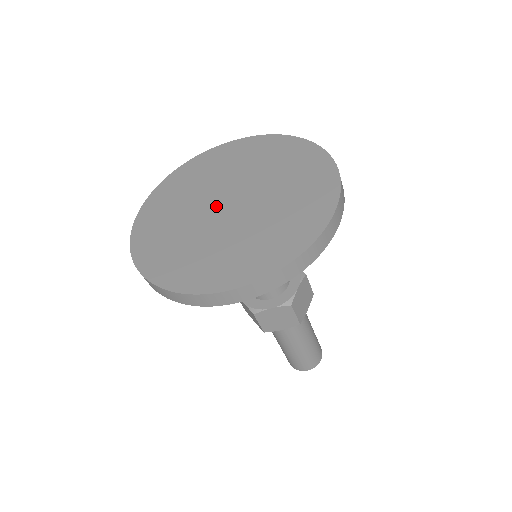
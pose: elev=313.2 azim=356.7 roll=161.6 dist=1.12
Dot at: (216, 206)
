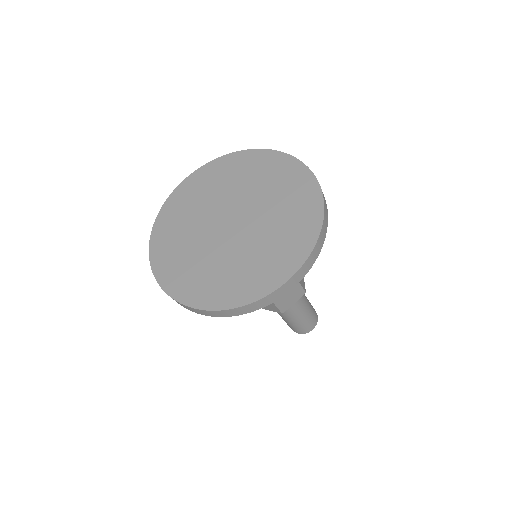
Dot at: (221, 230)
